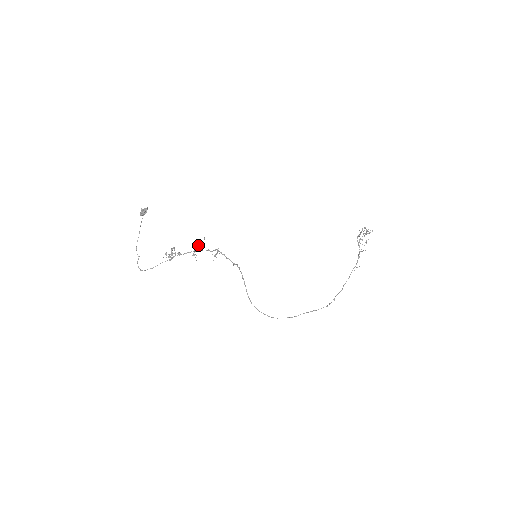
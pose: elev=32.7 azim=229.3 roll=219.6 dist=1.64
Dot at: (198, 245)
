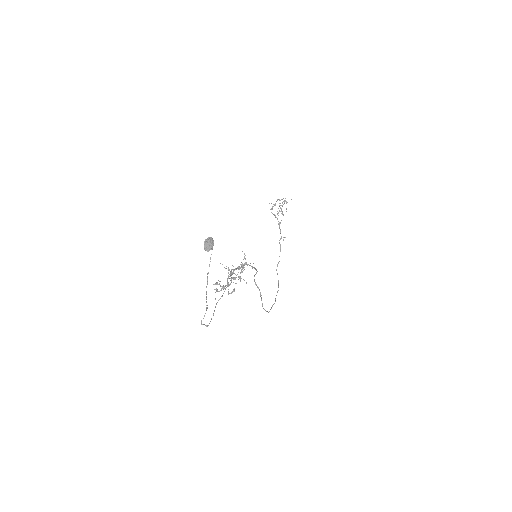
Dot at: (232, 265)
